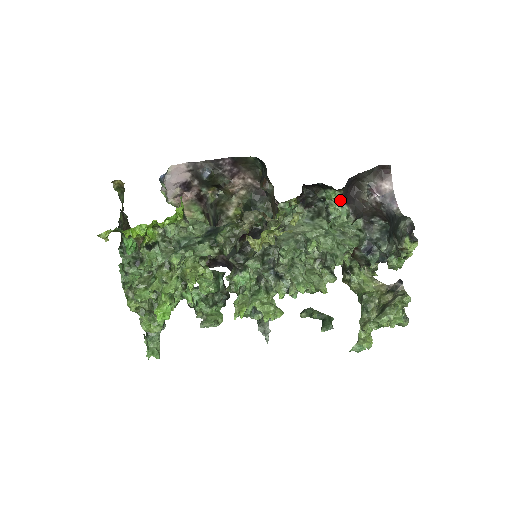
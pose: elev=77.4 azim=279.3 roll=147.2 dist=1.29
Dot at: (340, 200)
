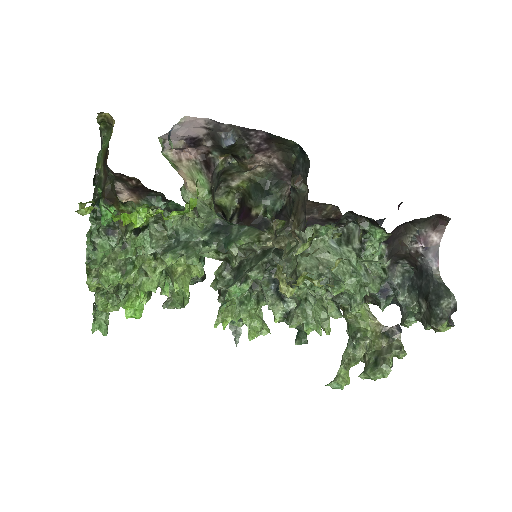
Dot at: (382, 240)
